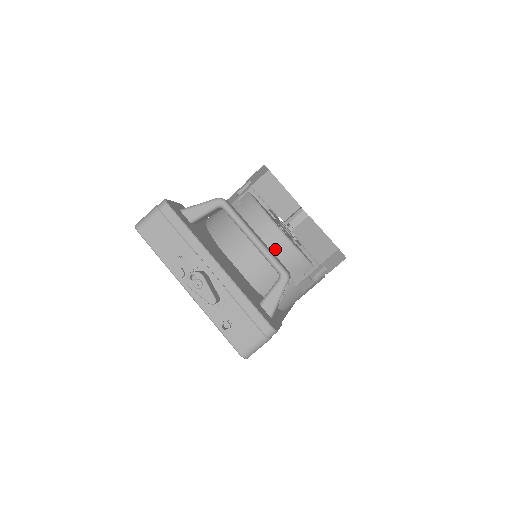
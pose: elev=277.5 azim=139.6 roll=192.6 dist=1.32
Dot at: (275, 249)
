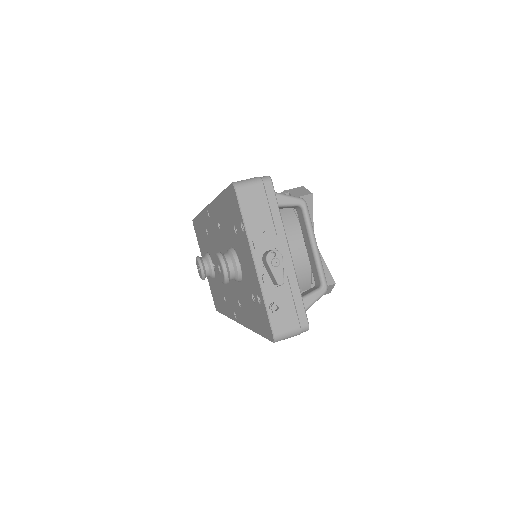
Dot at: (296, 260)
